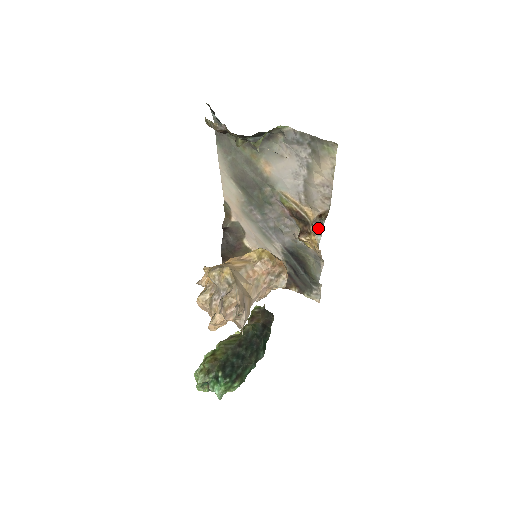
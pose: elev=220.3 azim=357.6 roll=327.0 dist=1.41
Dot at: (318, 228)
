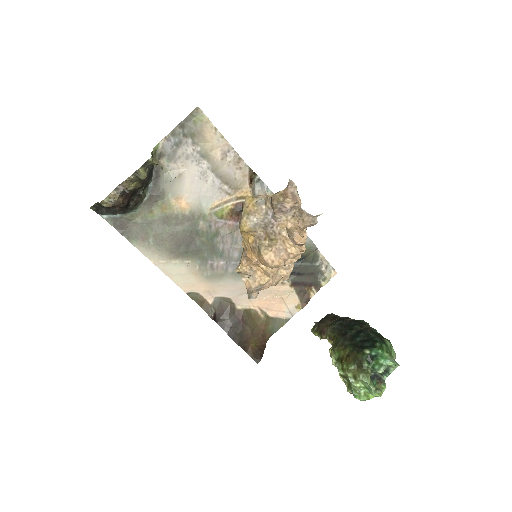
Dot at: (261, 189)
